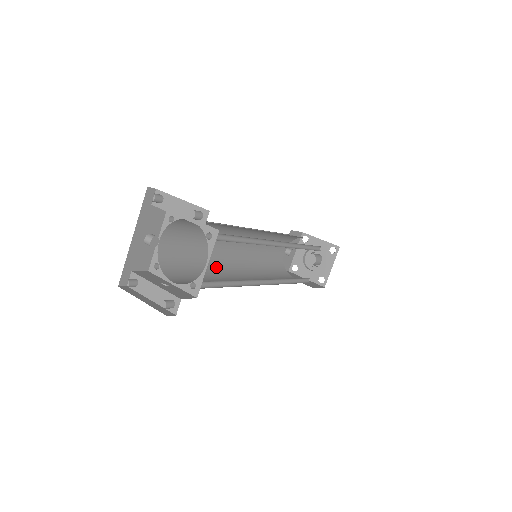
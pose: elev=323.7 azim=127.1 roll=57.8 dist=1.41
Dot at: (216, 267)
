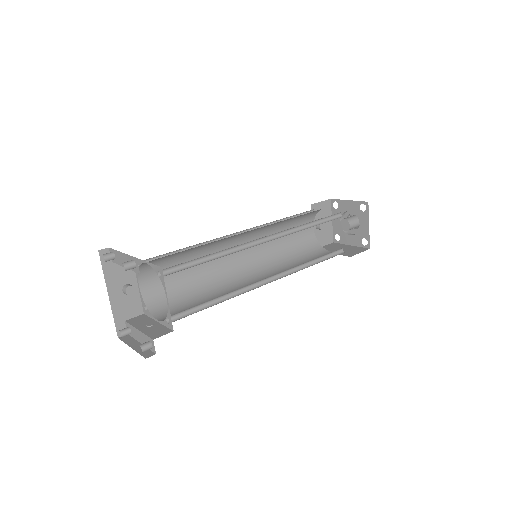
Dot at: (219, 282)
